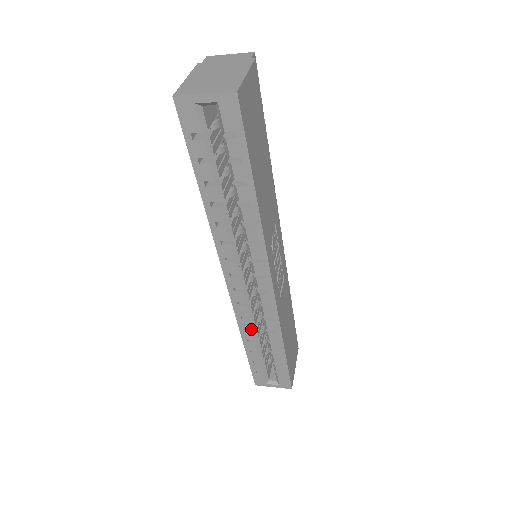
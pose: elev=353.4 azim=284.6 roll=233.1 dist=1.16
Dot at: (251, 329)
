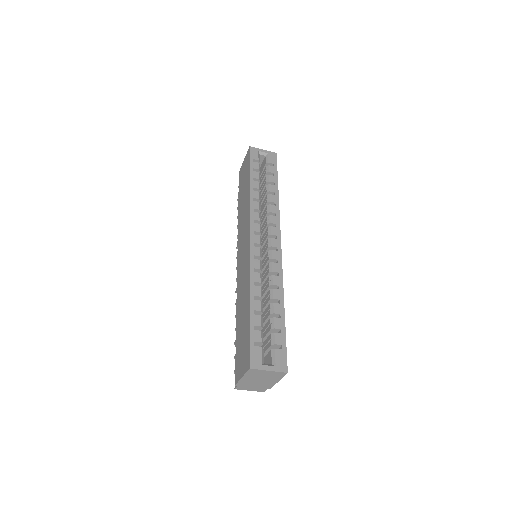
Dot at: (258, 287)
